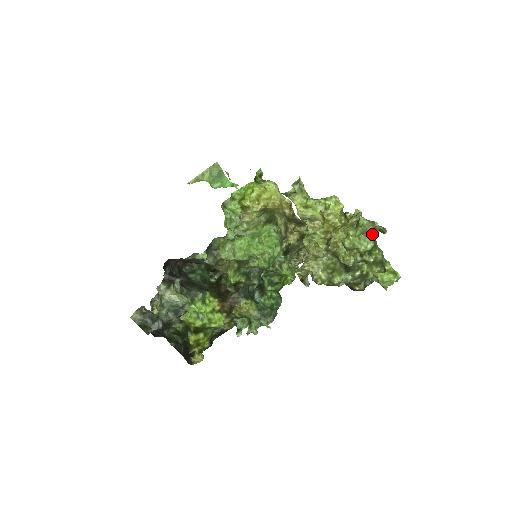
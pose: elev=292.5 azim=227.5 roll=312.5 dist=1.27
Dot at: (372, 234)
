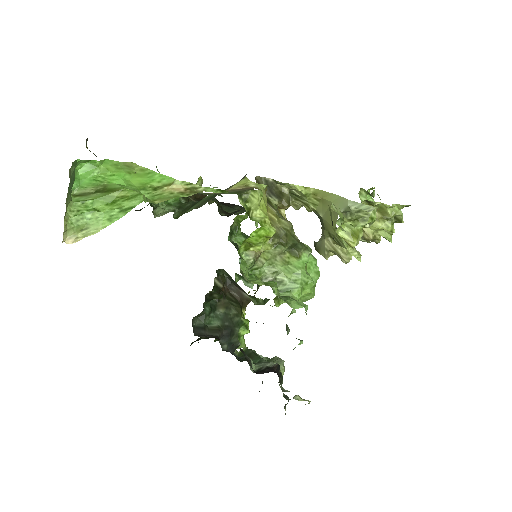
Dot at: occluded
